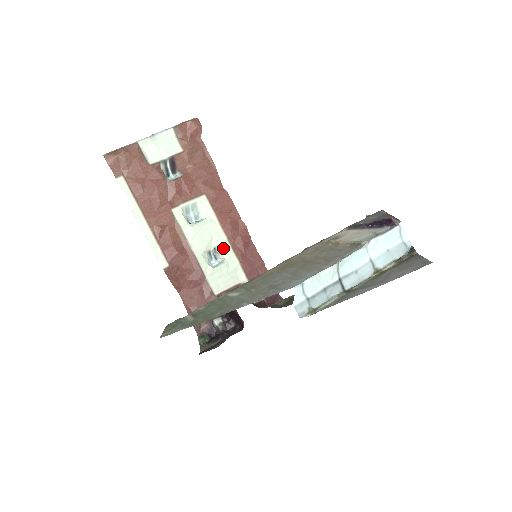
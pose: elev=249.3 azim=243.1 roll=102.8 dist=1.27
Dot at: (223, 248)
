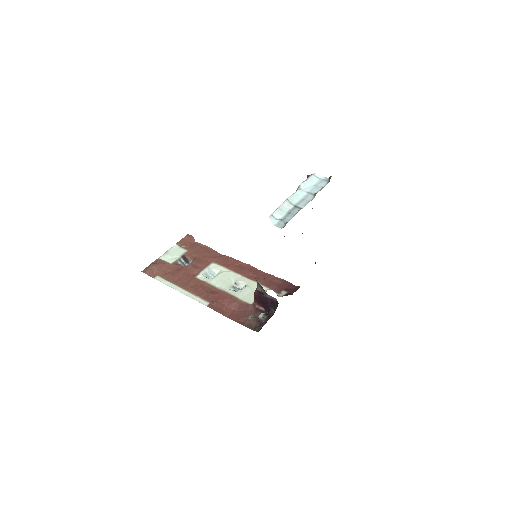
Dot at: (241, 280)
